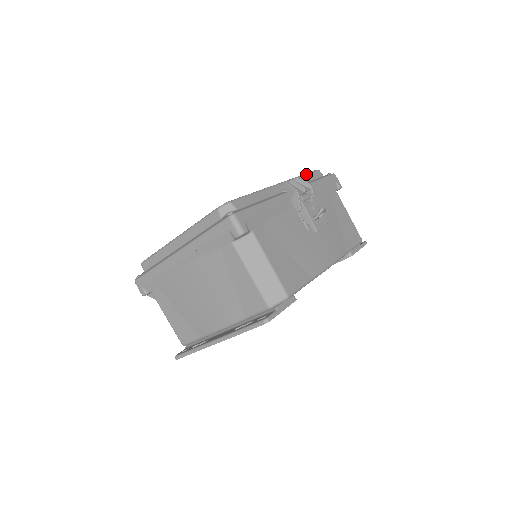
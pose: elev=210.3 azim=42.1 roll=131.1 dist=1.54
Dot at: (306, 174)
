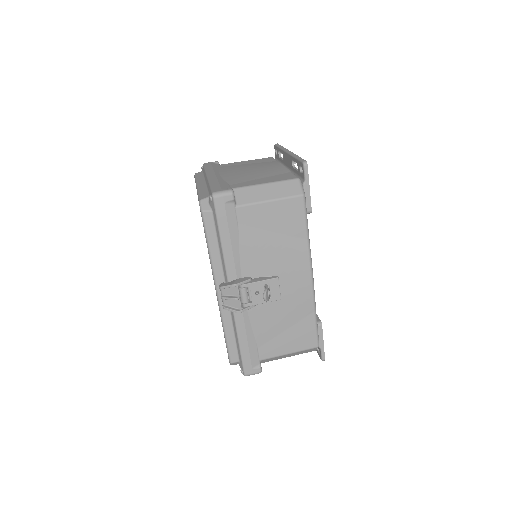
Dot at: (208, 243)
